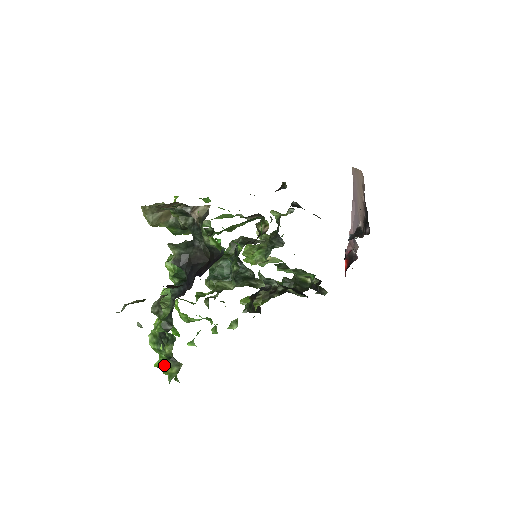
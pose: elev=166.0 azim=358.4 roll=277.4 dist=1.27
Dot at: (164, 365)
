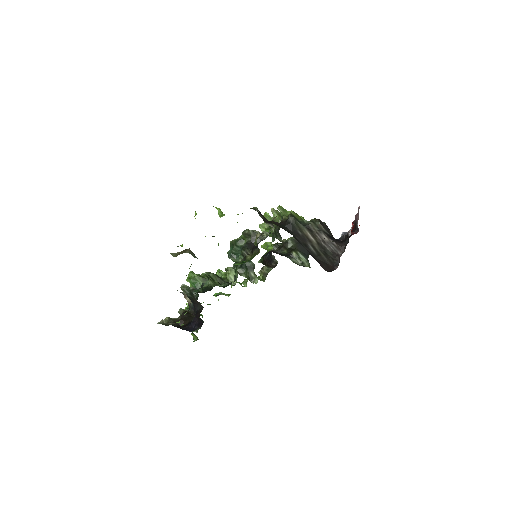
Dot at: occluded
